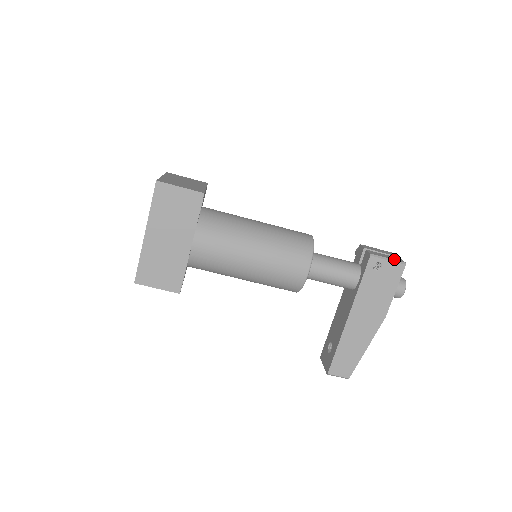
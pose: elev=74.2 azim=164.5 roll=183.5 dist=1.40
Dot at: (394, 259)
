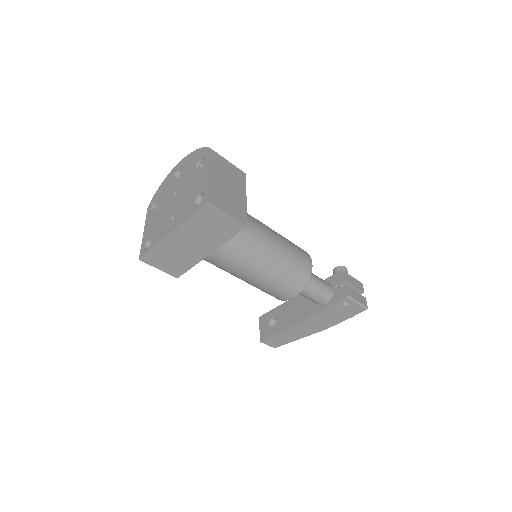
Dot at: (362, 303)
